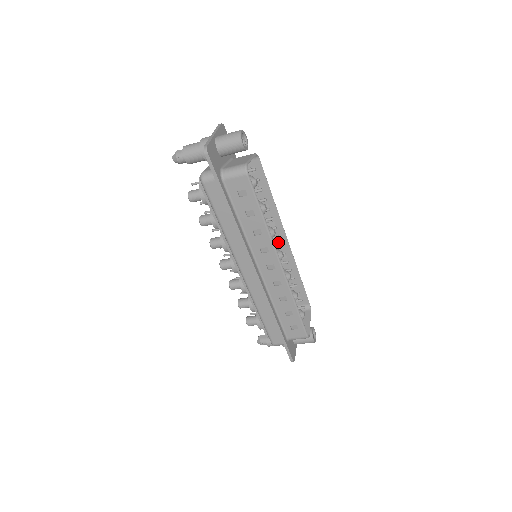
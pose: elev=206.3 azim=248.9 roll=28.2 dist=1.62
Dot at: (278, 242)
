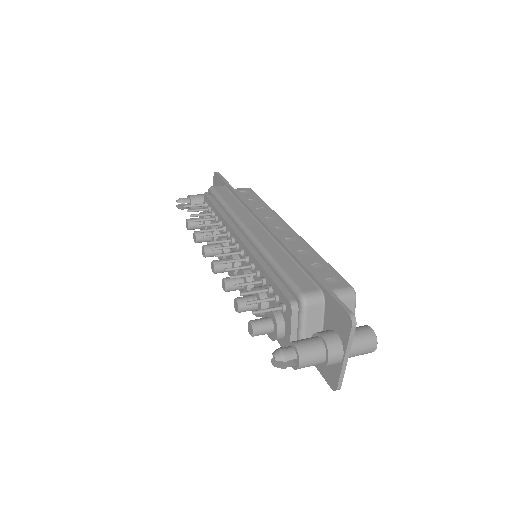
Dot at: occluded
